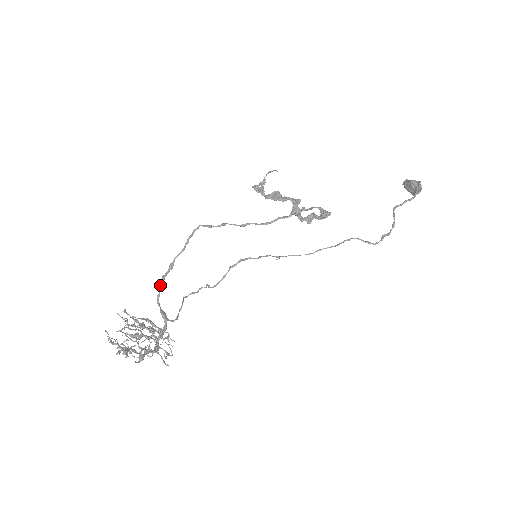
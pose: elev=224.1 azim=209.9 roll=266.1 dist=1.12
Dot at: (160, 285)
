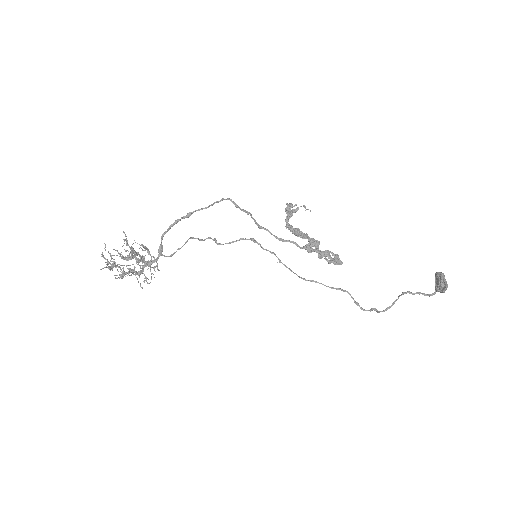
Dot at: (171, 225)
